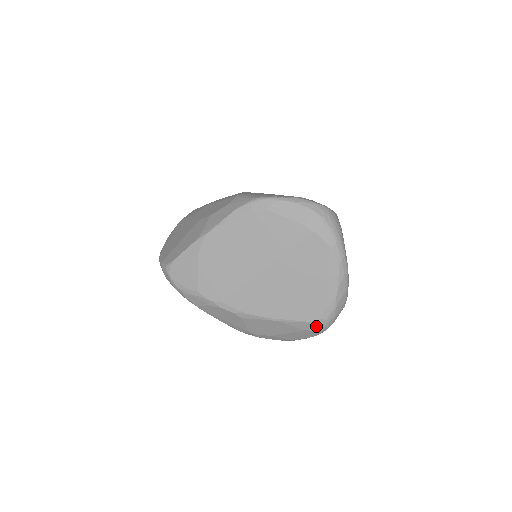
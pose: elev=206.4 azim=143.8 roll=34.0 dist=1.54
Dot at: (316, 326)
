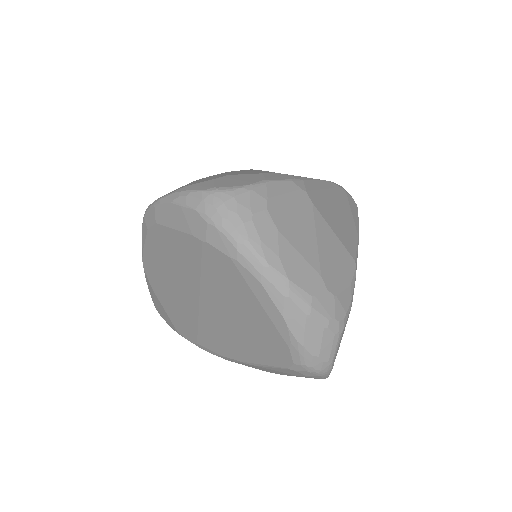
Dot at: (299, 372)
